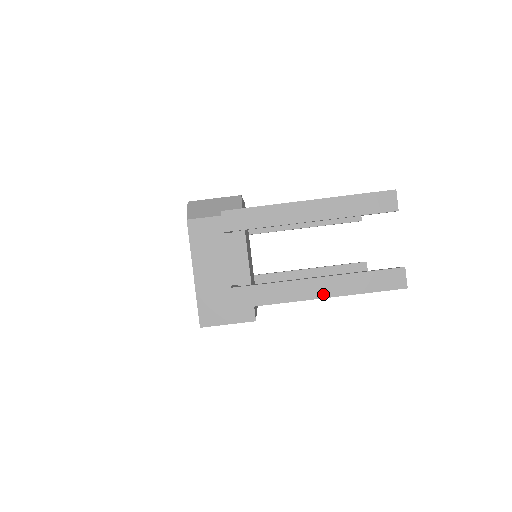
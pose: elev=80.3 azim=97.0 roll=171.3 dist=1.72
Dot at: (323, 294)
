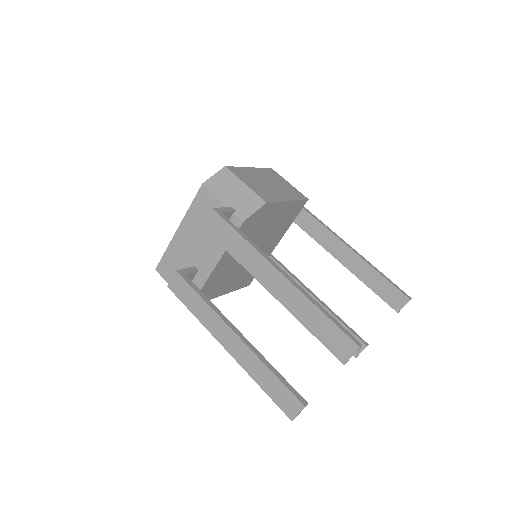
Dot at: (230, 349)
